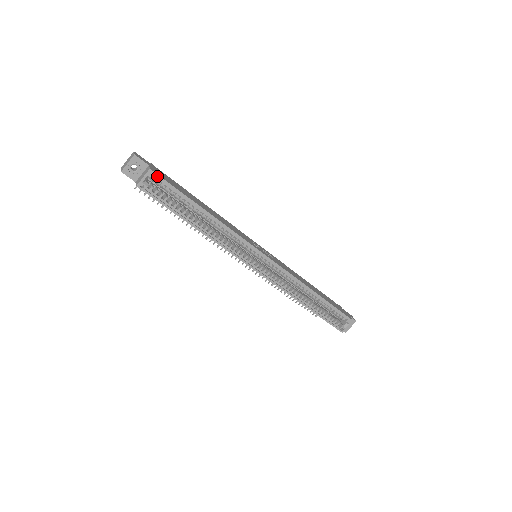
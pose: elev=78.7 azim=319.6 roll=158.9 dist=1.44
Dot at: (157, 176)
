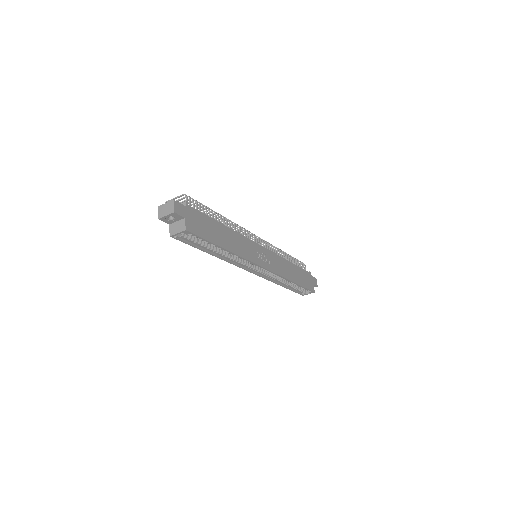
Dot at: (190, 233)
